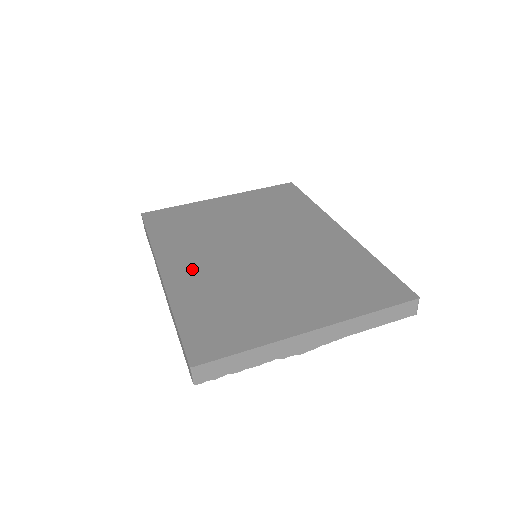
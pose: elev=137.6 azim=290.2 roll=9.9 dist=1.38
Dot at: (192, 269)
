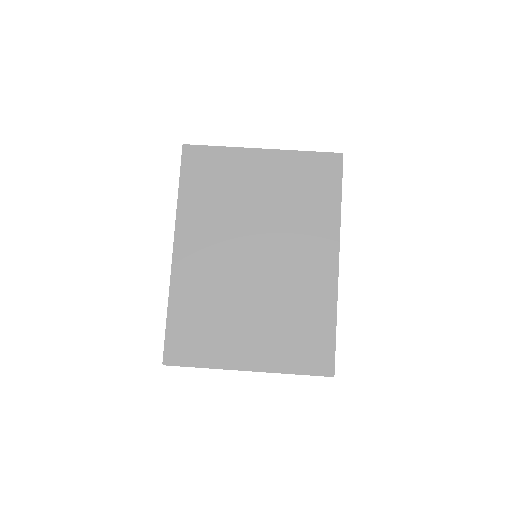
Dot at: (197, 261)
